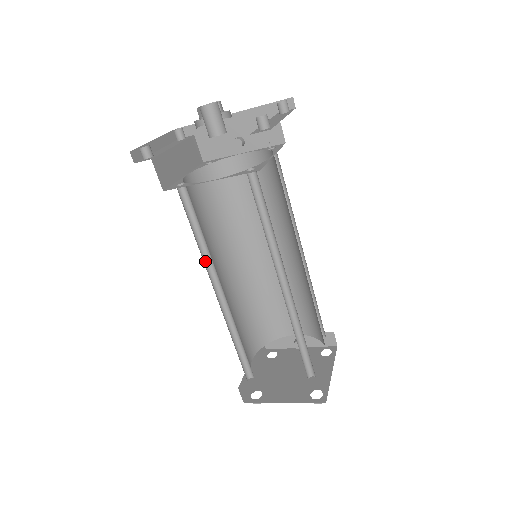
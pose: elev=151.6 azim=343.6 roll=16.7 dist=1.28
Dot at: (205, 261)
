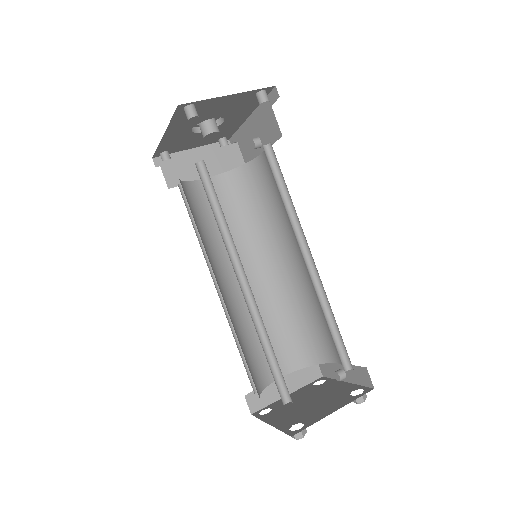
Dot at: occluded
